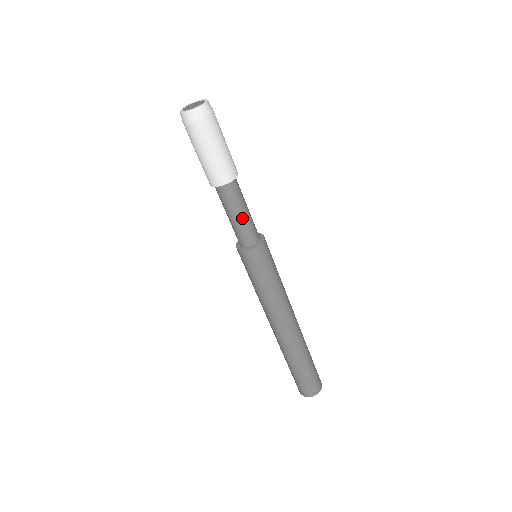
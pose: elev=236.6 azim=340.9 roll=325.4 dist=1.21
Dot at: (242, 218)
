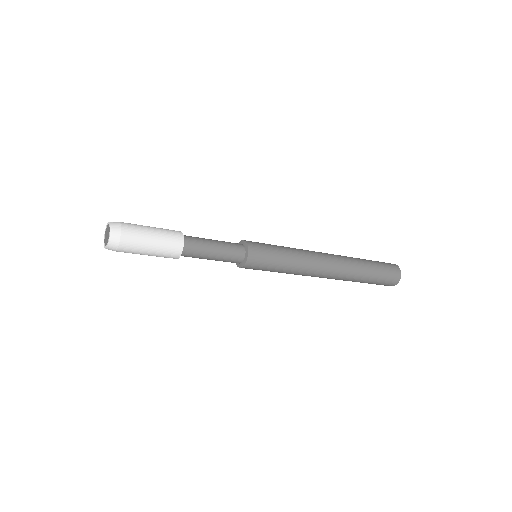
Dot at: (215, 259)
